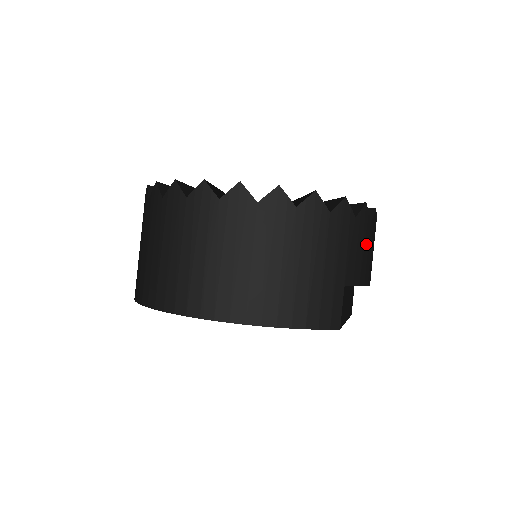
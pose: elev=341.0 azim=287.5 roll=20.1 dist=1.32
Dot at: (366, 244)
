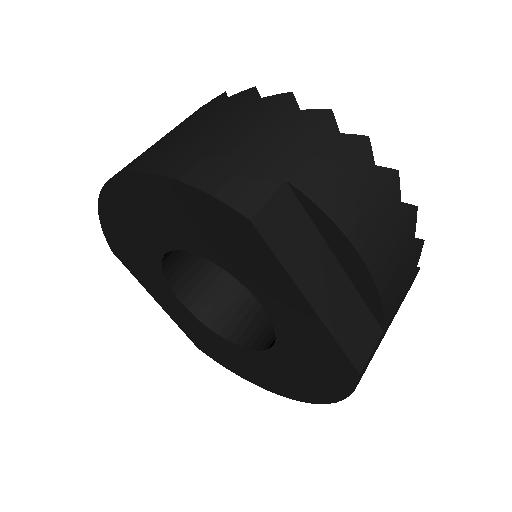
Dot at: (355, 178)
